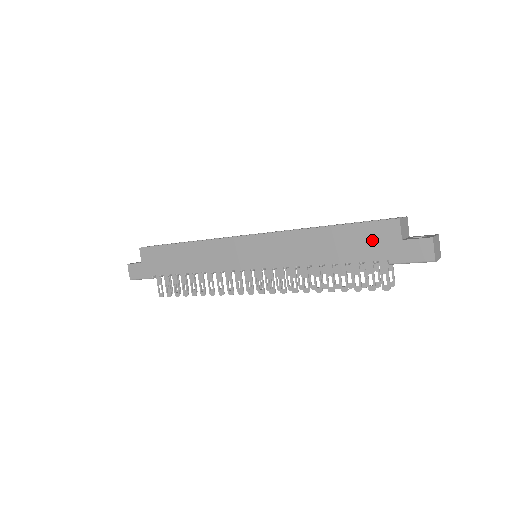
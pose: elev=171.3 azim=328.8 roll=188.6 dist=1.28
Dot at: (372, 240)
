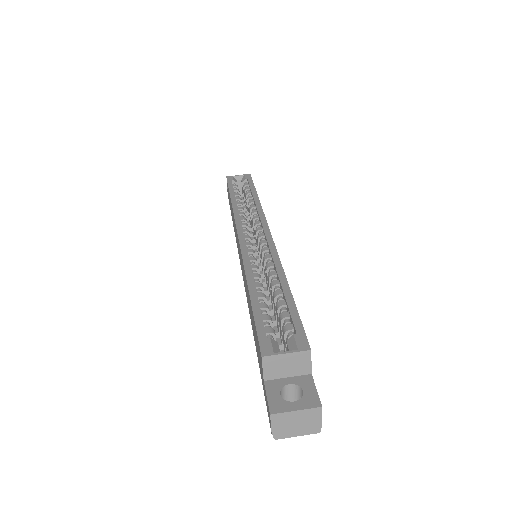
Dot at: (258, 349)
